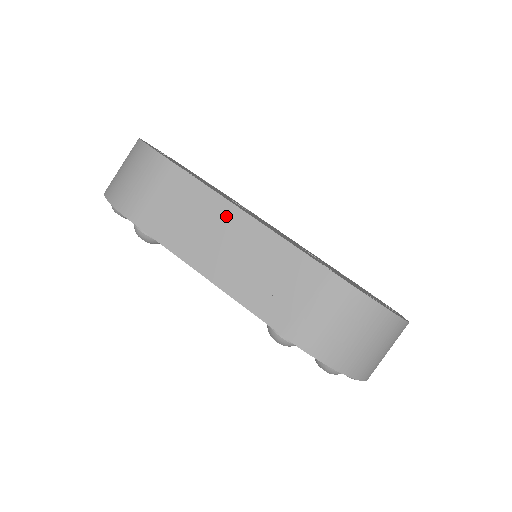
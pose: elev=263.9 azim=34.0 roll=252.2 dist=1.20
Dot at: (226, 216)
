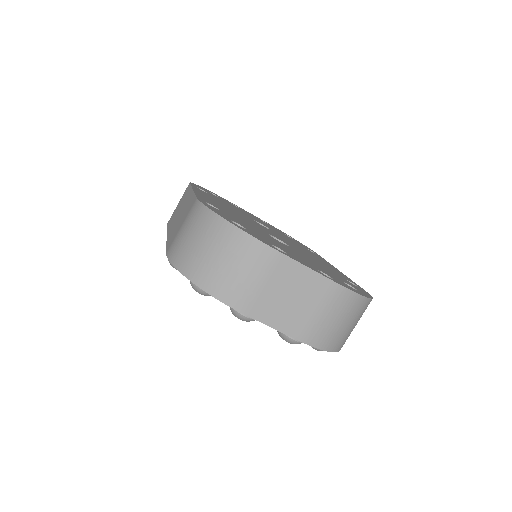
Dot at: (187, 197)
